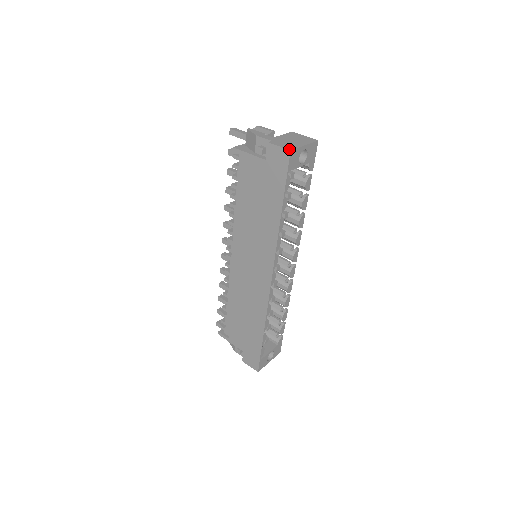
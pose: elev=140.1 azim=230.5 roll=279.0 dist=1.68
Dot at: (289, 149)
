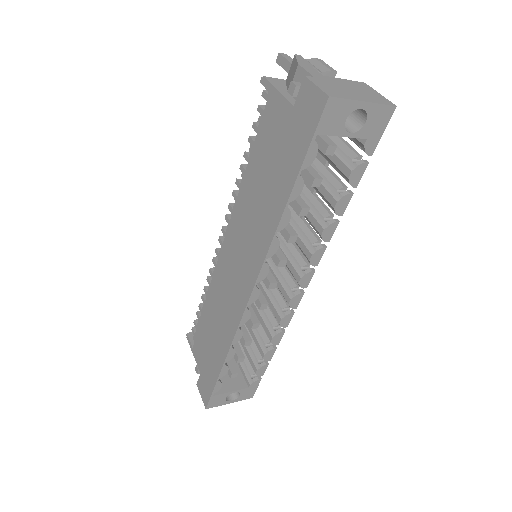
Dot at: (328, 94)
